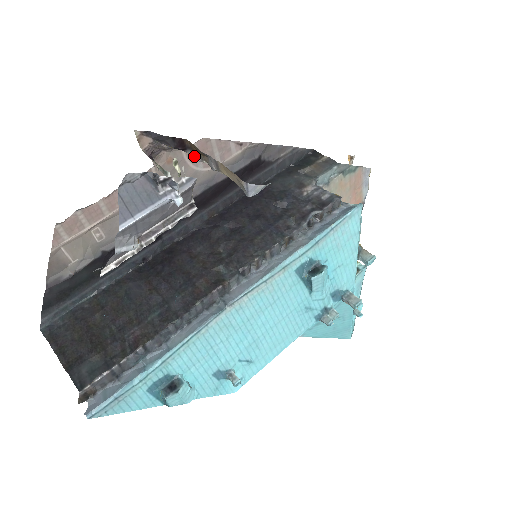
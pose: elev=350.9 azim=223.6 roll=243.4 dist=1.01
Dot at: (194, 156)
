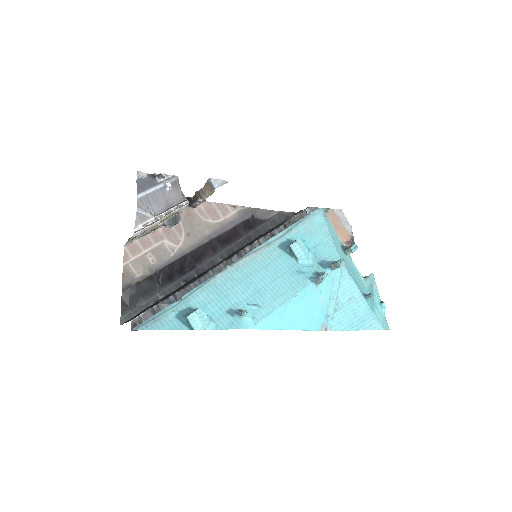
Dot at: (196, 201)
